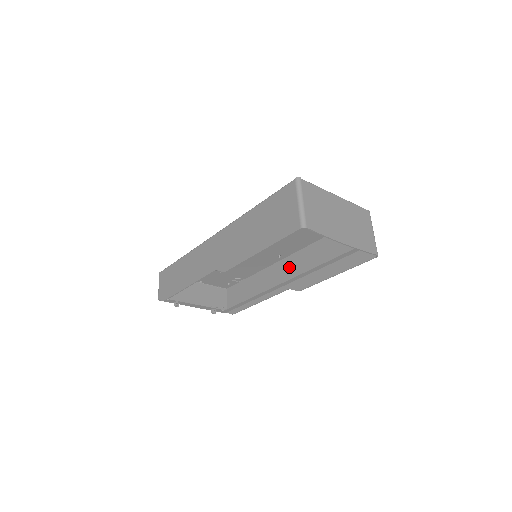
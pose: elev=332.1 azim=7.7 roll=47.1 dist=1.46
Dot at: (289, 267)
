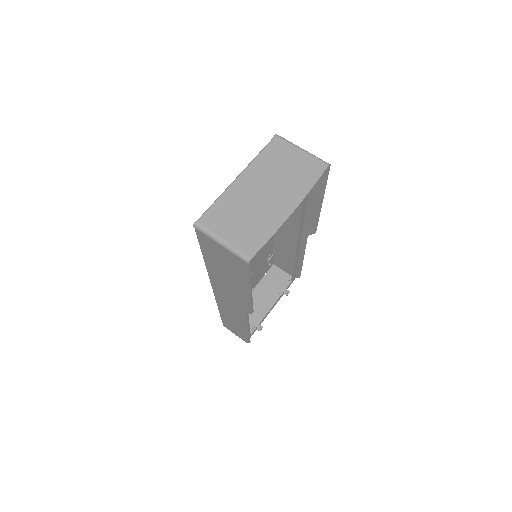
Dot at: (286, 221)
